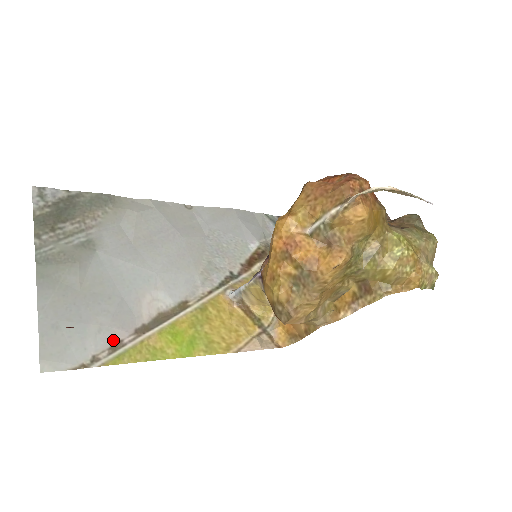
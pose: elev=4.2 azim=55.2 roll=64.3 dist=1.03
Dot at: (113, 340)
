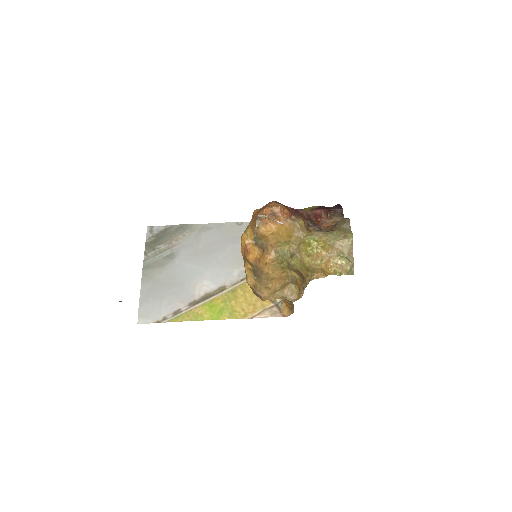
Dot at: (176, 309)
